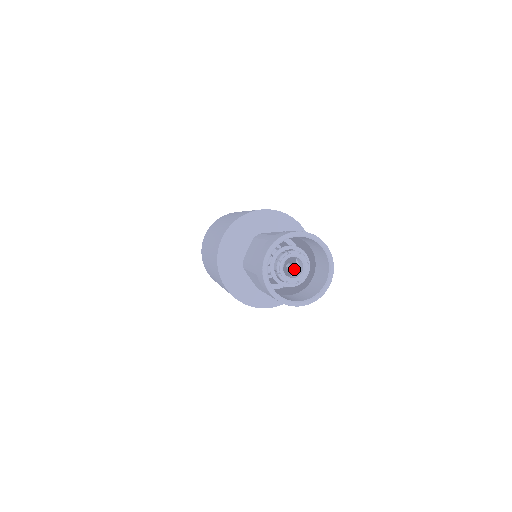
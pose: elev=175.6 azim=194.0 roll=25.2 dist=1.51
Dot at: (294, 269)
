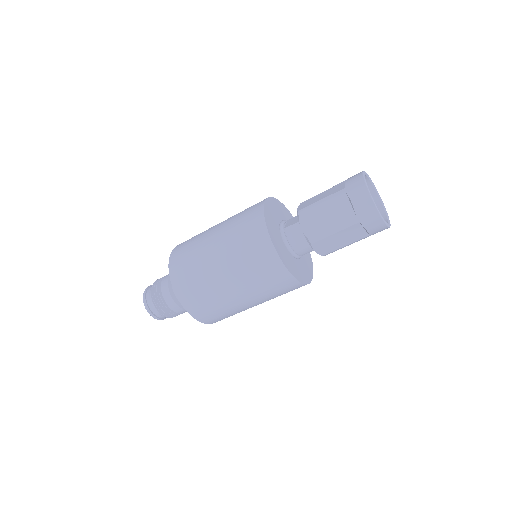
Dot at: occluded
